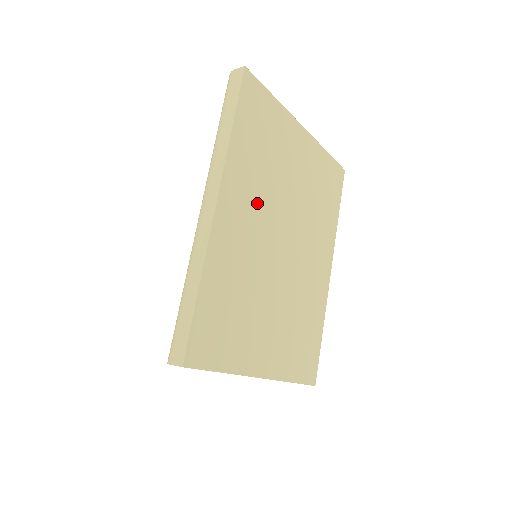
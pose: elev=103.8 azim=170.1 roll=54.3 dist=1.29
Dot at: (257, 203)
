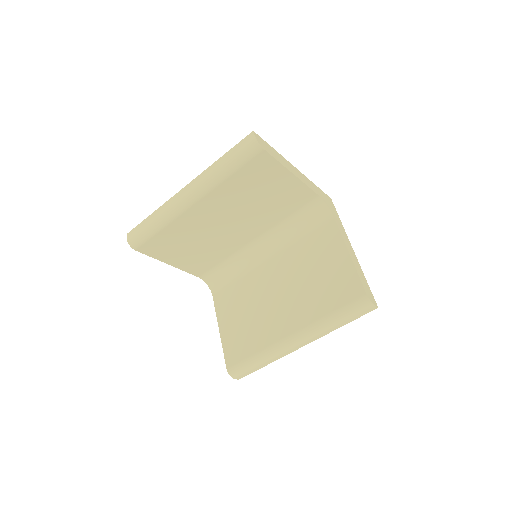
Dot at: occluded
